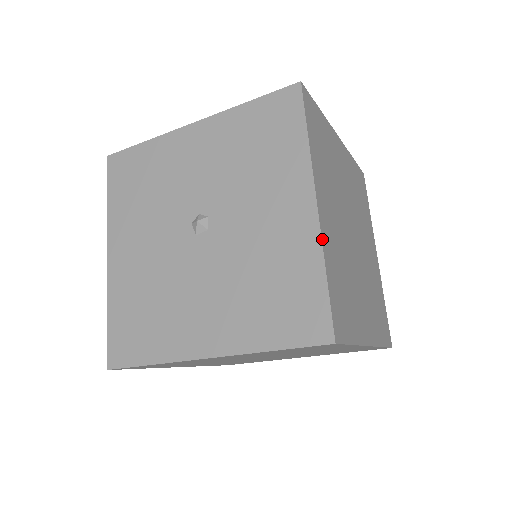
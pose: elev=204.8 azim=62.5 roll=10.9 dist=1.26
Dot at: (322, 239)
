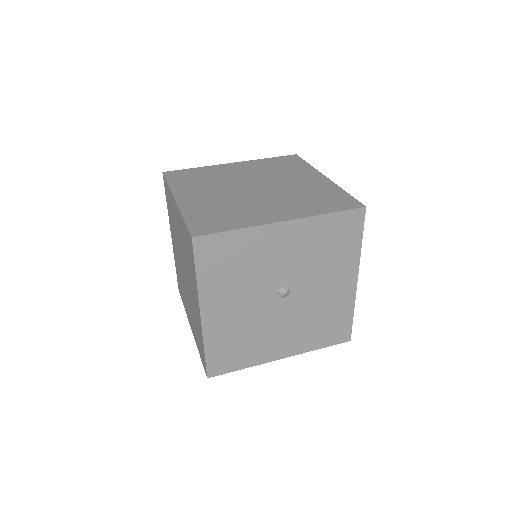
Dot at: (355, 297)
